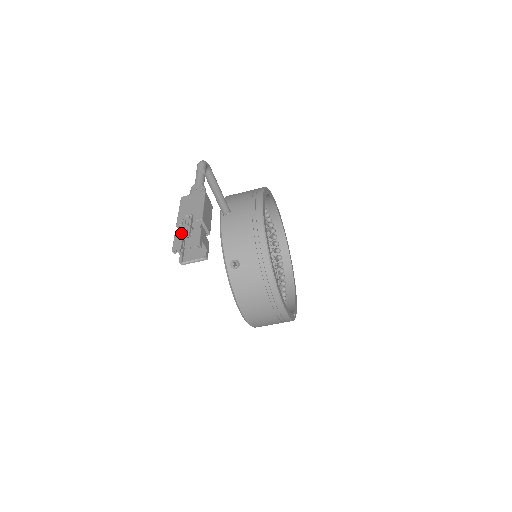
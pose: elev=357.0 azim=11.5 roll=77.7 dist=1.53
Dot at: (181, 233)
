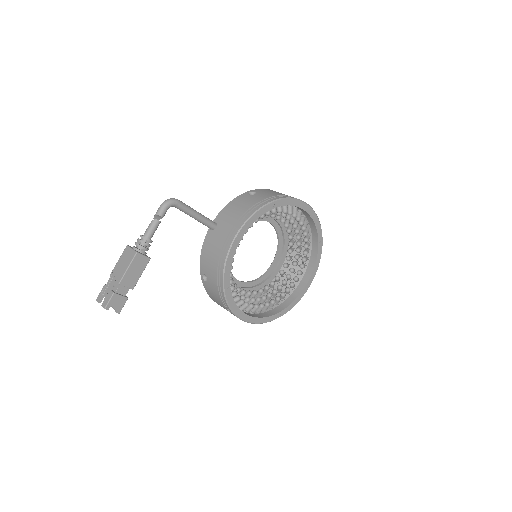
Dot at: (102, 290)
